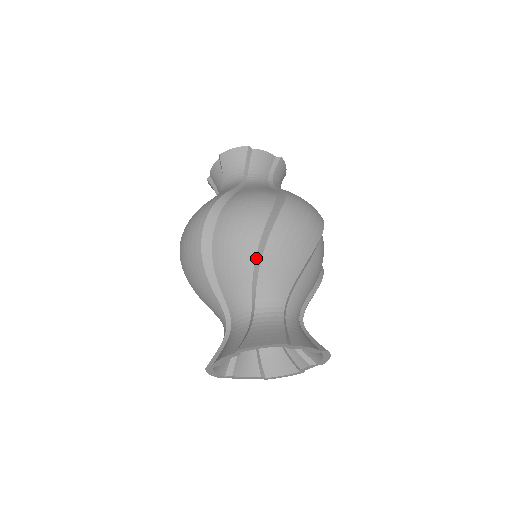
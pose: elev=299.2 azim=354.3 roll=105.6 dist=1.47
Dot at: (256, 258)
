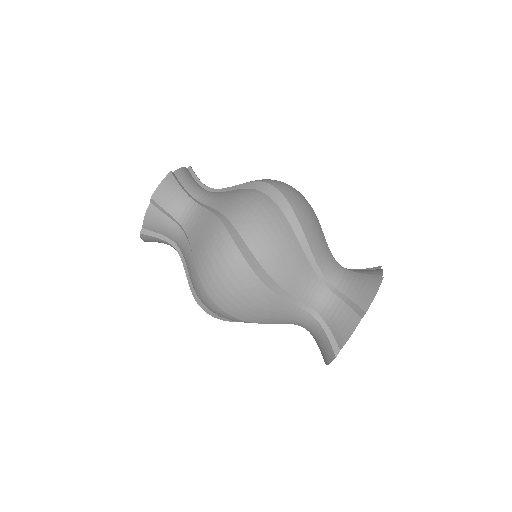
Dot at: (301, 243)
